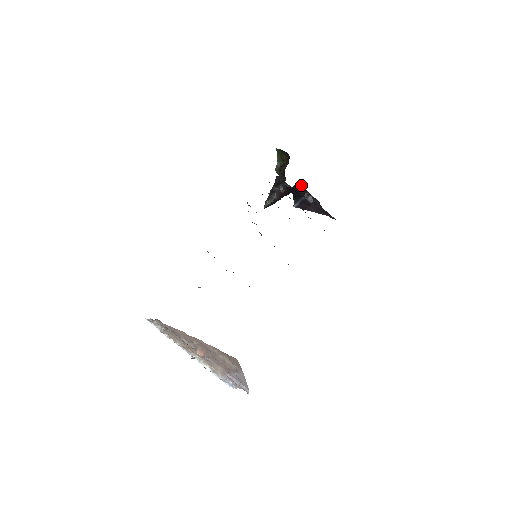
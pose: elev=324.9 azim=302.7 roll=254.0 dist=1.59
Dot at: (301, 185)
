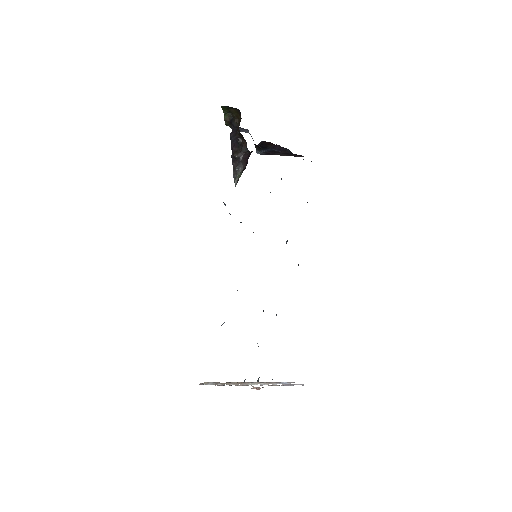
Dot at: (265, 141)
